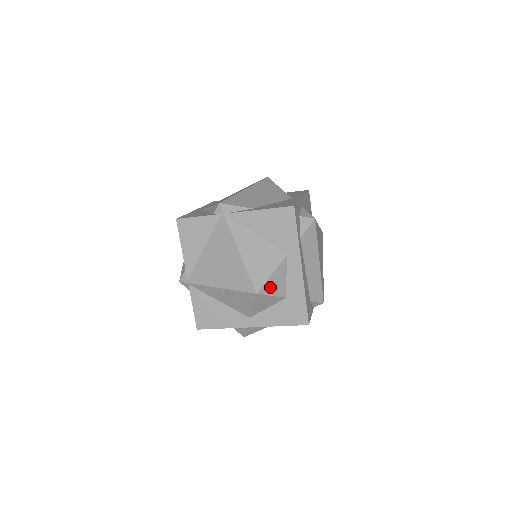
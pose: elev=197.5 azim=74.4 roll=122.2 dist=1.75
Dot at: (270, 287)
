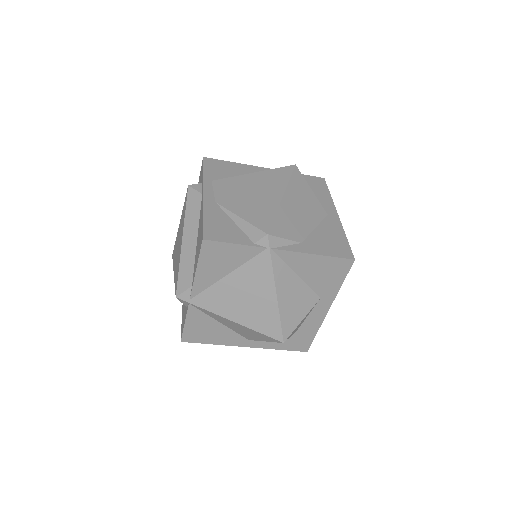
Dot at: (294, 331)
